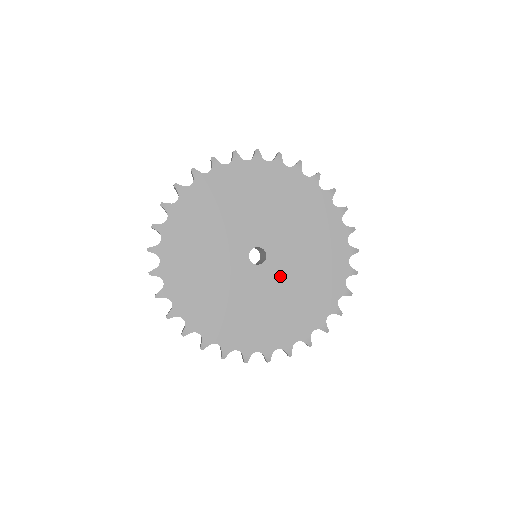
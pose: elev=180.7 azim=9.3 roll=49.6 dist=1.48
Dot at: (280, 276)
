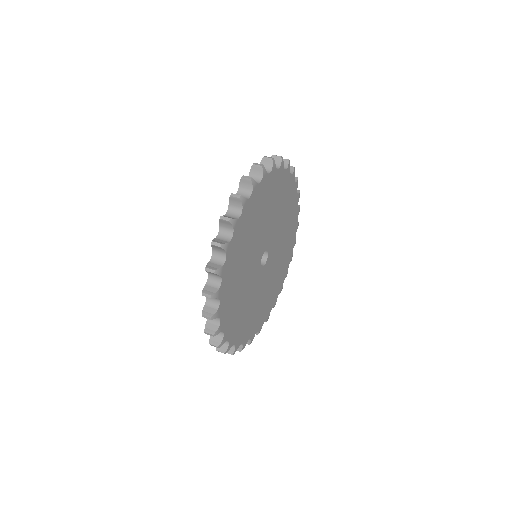
Dot at: (276, 240)
